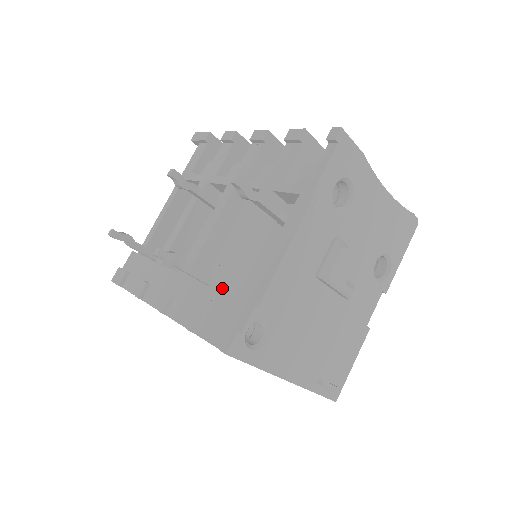
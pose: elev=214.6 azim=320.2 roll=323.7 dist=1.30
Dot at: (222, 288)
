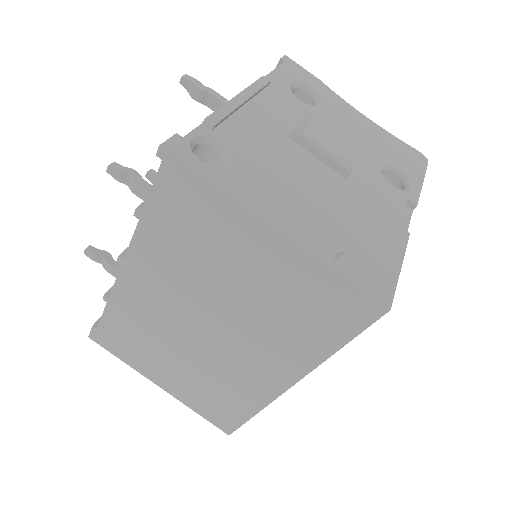
Dot at: occluded
